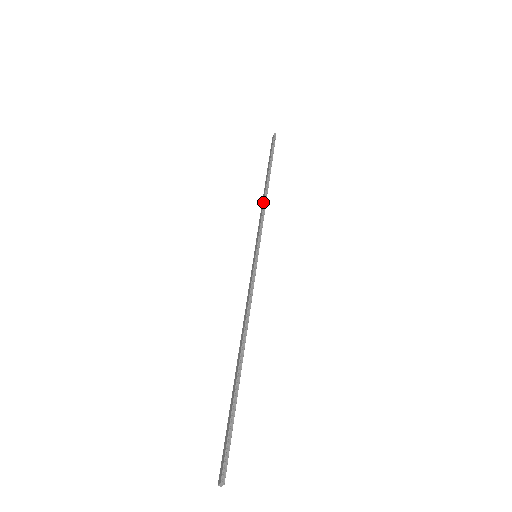
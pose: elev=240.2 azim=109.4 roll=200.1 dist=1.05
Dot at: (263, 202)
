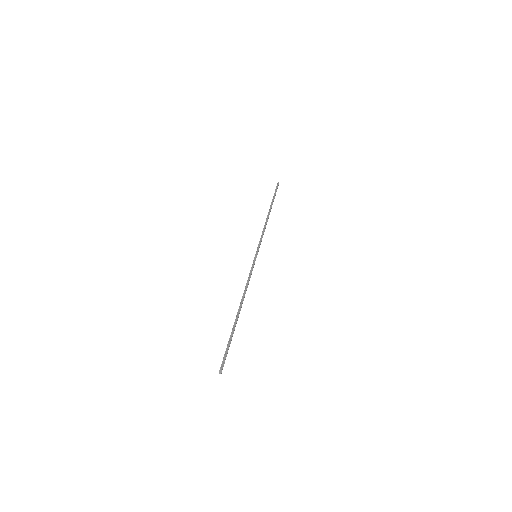
Dot at: occluded
